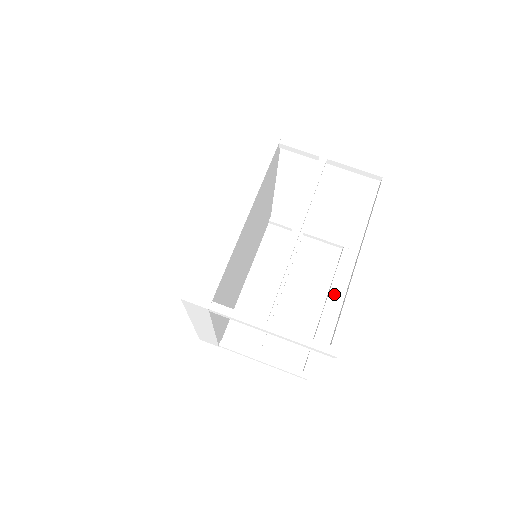
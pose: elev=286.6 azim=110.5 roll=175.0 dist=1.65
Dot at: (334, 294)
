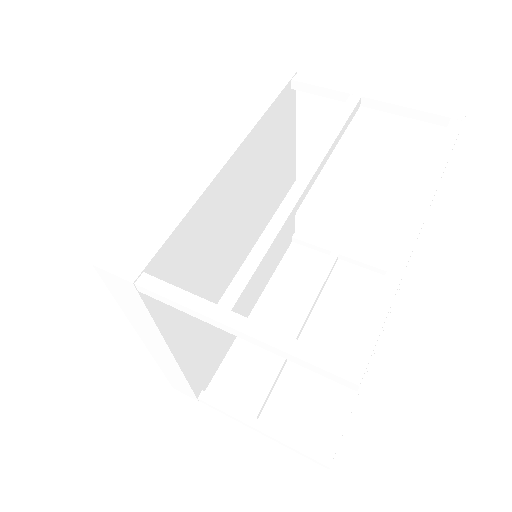
Dot at: (379, 338)
